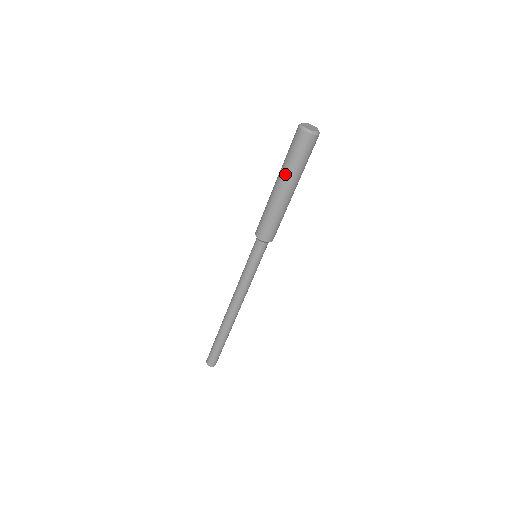
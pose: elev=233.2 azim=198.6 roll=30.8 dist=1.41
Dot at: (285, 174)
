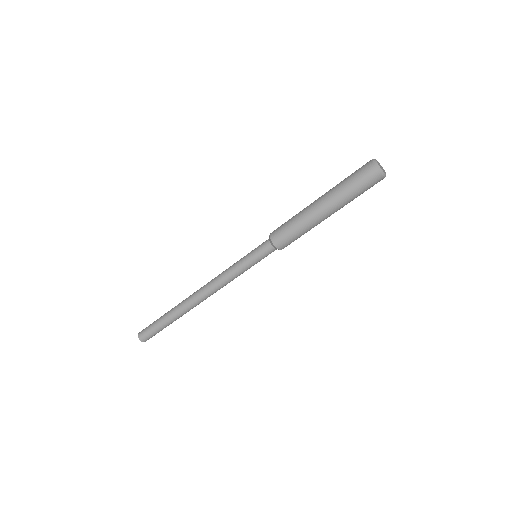
Dot at: (339, 201)
